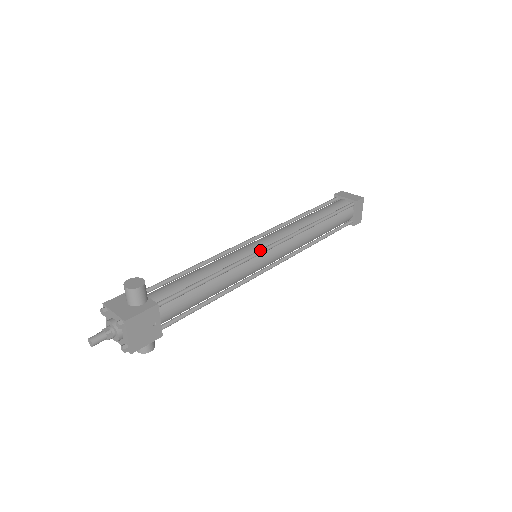
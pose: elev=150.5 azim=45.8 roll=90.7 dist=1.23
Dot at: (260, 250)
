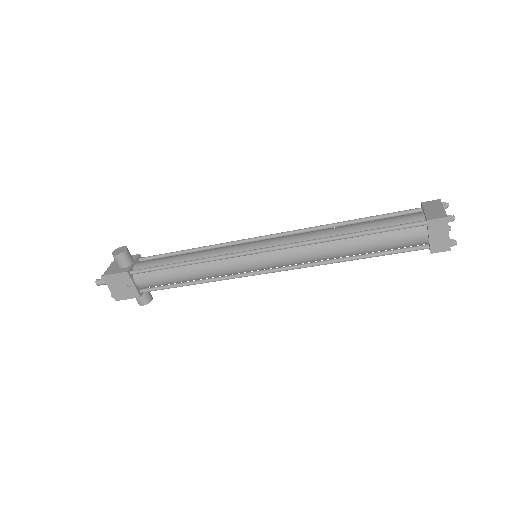
Dot at: (243, 251)
